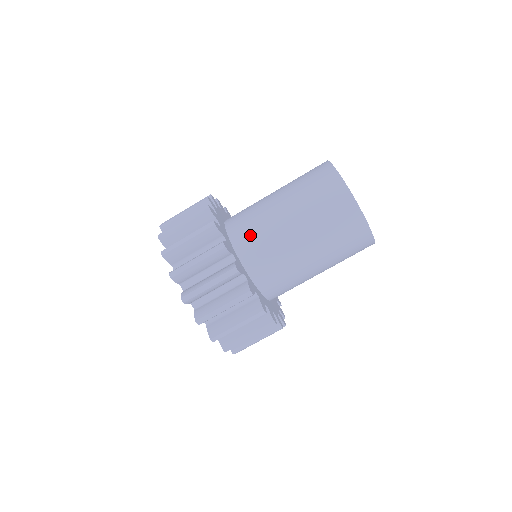
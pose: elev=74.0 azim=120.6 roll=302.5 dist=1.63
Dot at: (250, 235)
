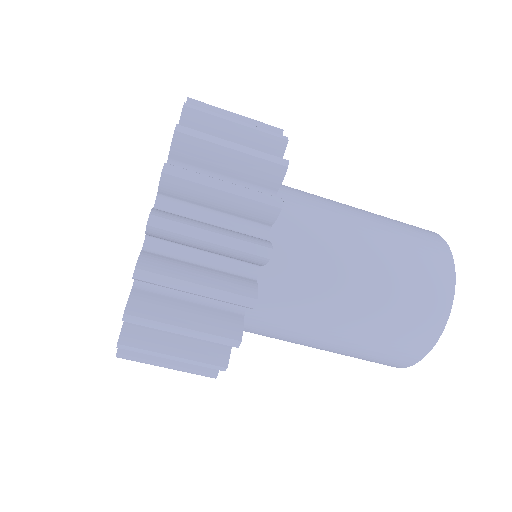
Dot at: (300, 226)
